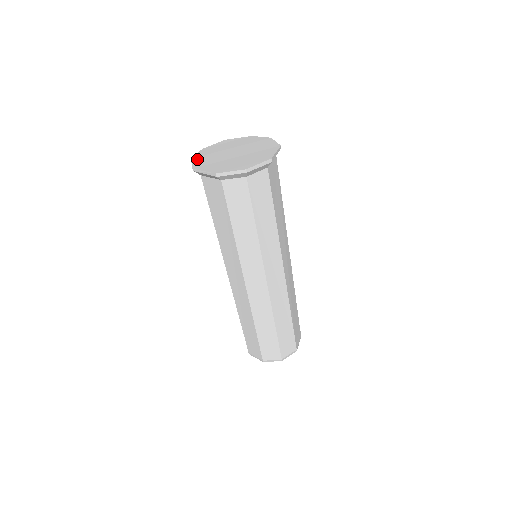
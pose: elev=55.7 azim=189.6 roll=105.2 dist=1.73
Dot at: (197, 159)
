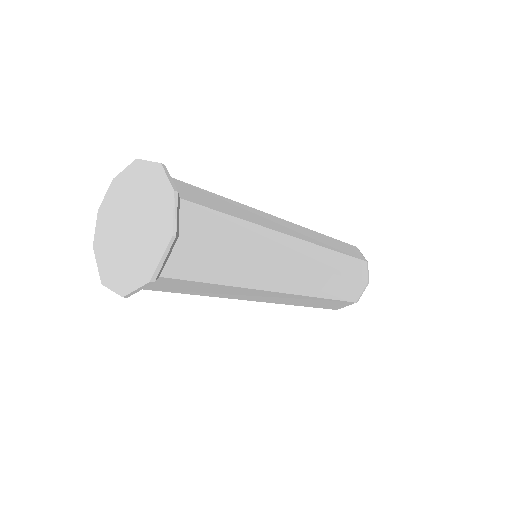
Dot at: (101, 218)
